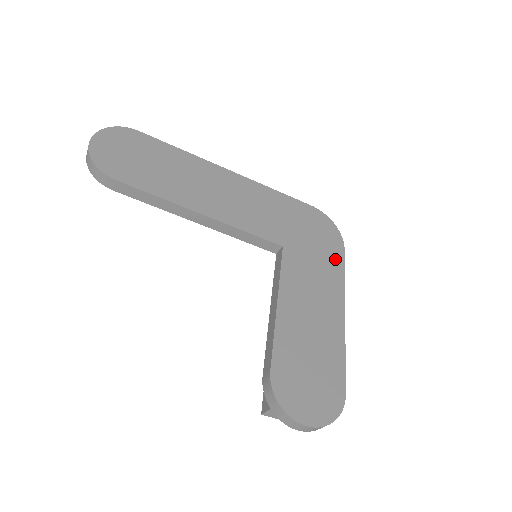
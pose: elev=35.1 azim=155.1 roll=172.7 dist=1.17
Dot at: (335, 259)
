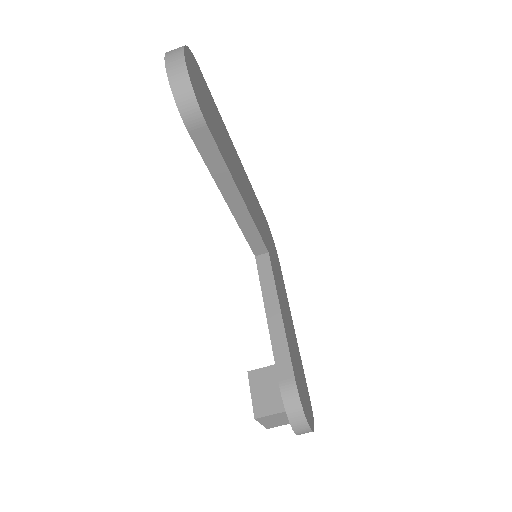
Dot at: (281, 273)
